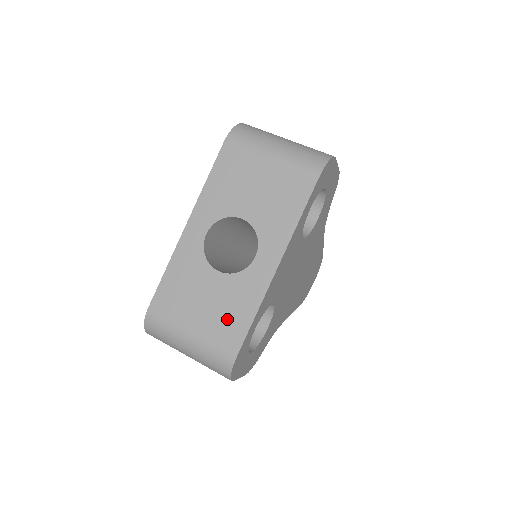
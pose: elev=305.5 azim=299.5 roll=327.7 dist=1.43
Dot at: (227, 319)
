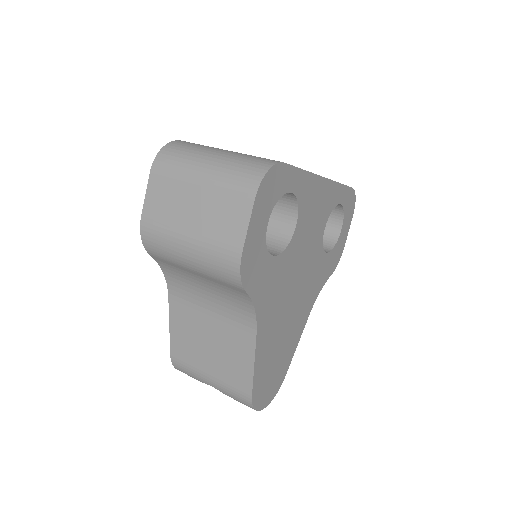
Dot at: occluded
